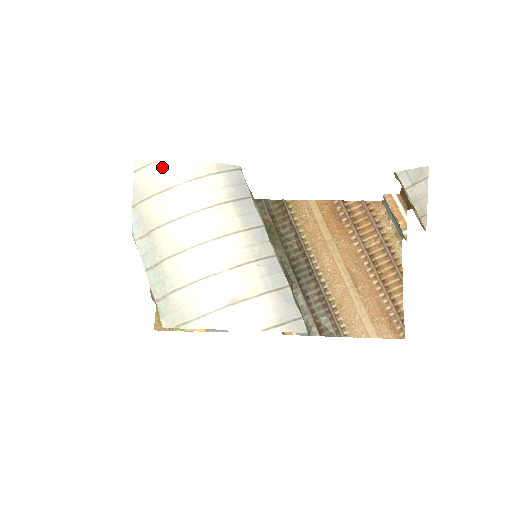
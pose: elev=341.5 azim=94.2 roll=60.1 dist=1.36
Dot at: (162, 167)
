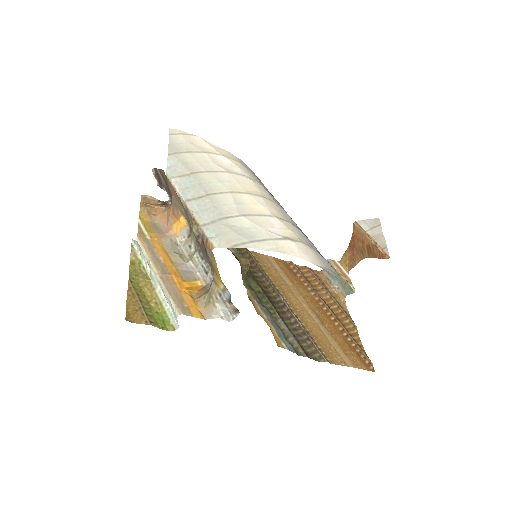
Dot at: (198, 140)
